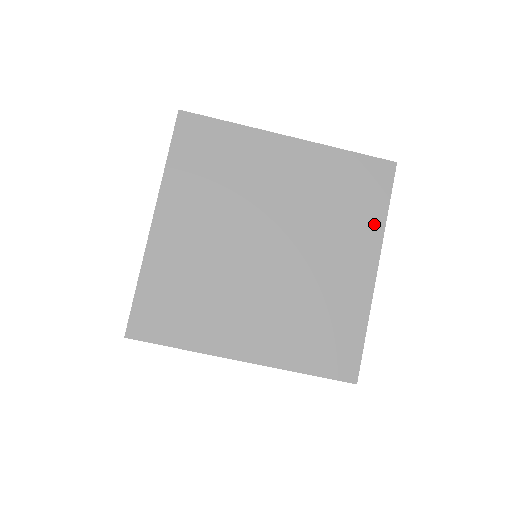
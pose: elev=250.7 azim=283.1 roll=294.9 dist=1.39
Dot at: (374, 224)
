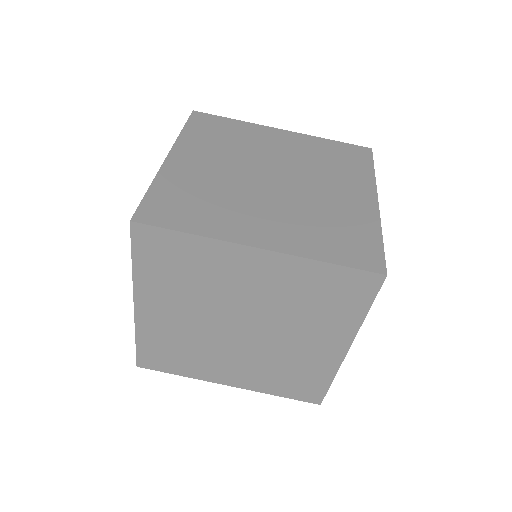
Dot at: (365, 175)
